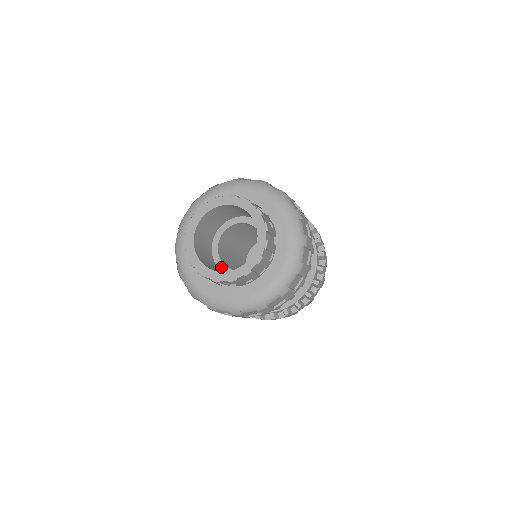
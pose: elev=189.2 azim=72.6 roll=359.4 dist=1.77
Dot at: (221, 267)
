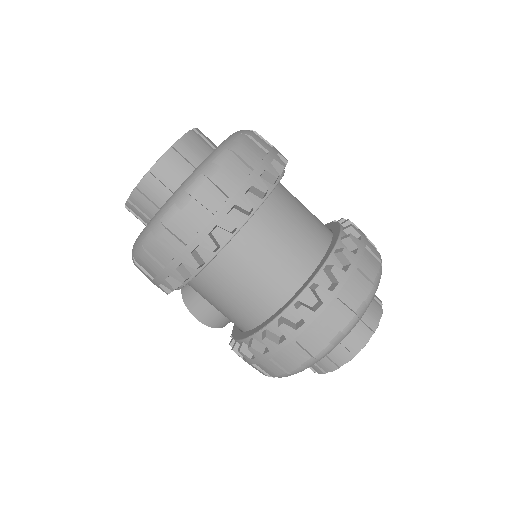
Dot at: occluded
